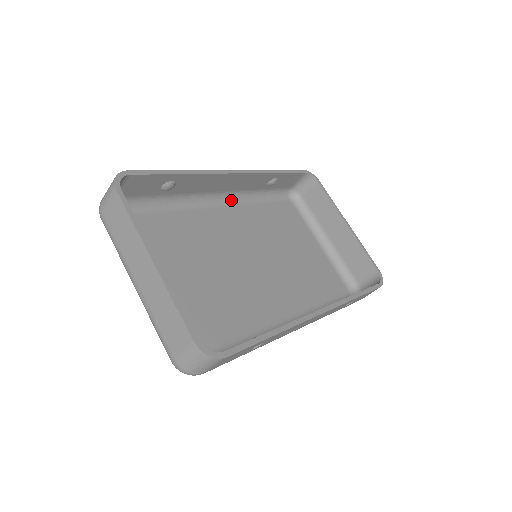
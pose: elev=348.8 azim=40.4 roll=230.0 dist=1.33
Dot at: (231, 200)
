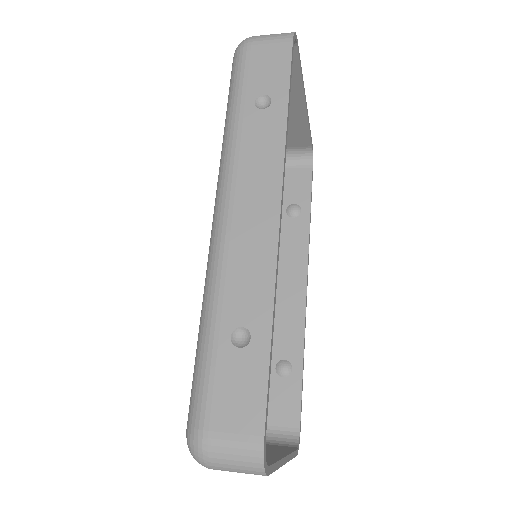
Dot at: occluded
